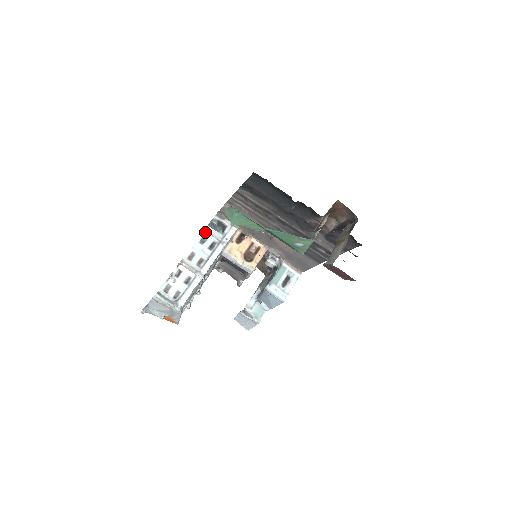
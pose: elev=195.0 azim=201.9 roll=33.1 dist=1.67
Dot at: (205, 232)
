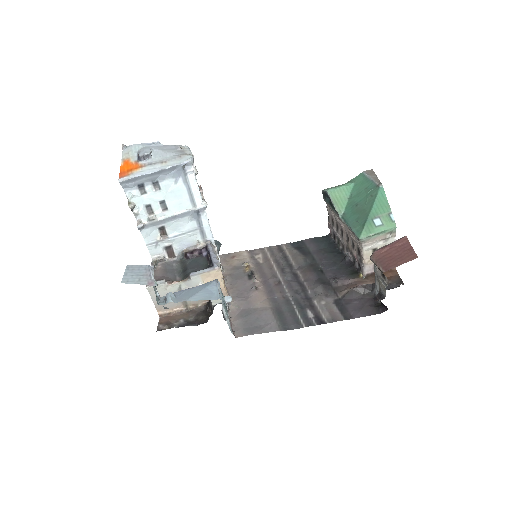
Dot at: occluded
